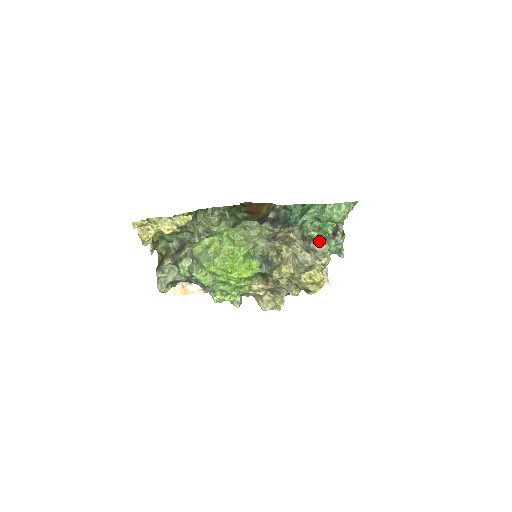
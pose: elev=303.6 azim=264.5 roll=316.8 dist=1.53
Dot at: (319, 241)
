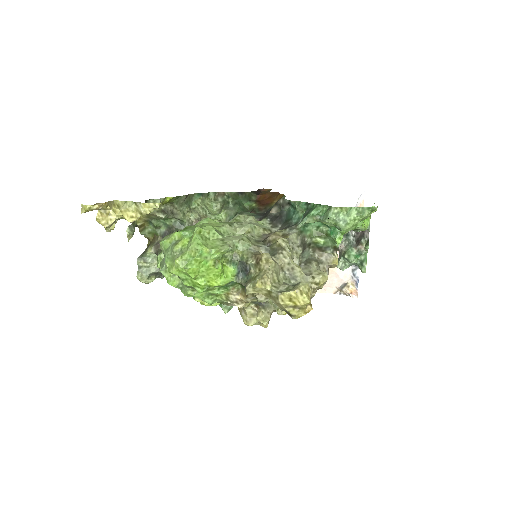
Dot at: (326, 250)
